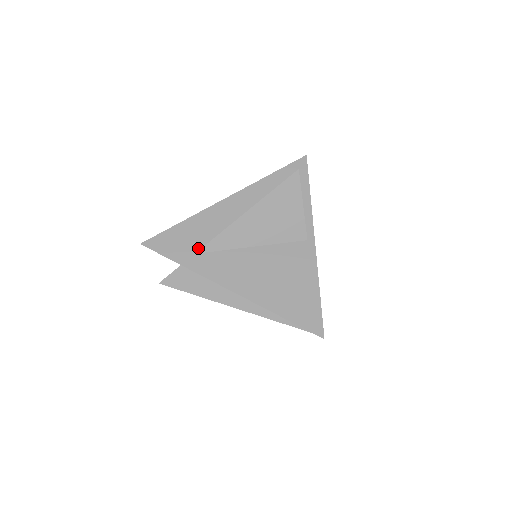
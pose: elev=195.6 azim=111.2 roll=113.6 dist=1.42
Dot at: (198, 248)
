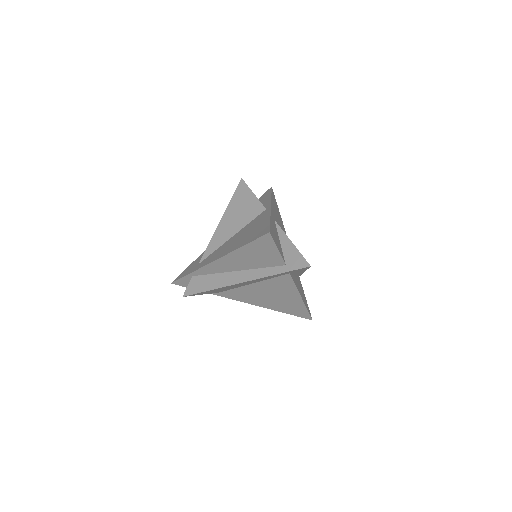
Dot at: (201, 261)
